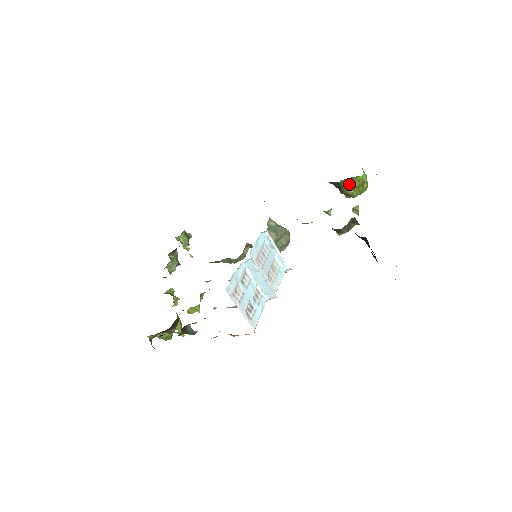
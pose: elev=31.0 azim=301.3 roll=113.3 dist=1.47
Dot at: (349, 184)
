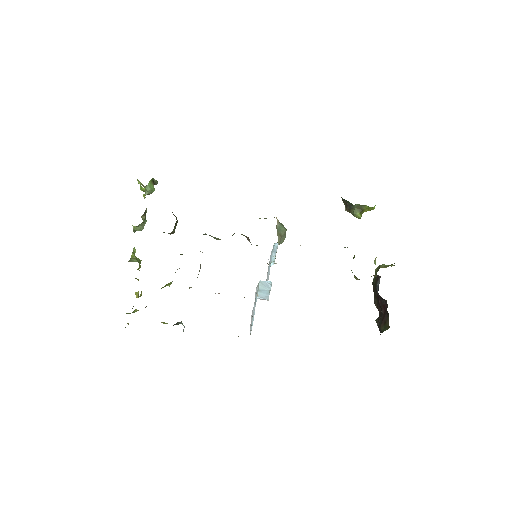
Dot at: (360, 209)
